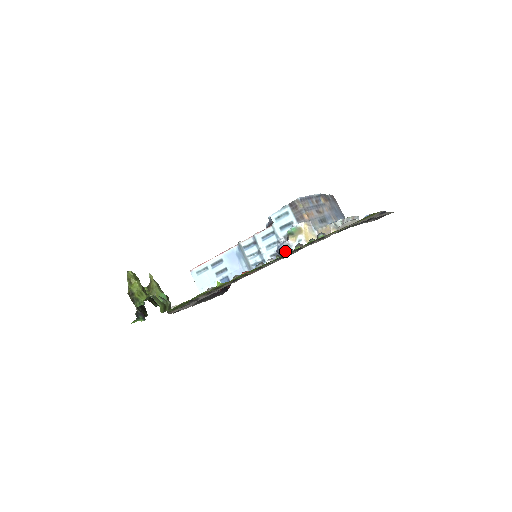
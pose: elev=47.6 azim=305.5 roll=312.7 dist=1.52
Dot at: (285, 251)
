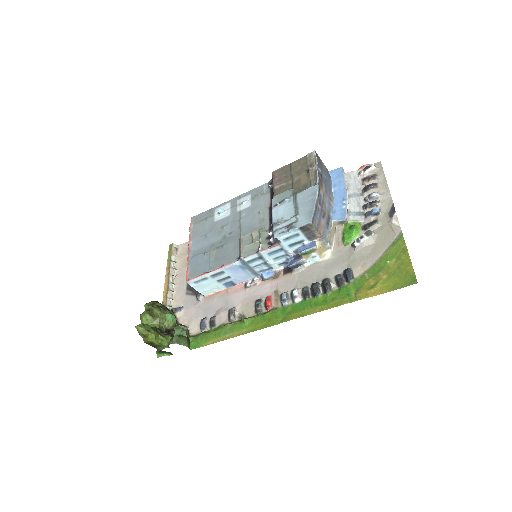
Dot at: (316, 295)
